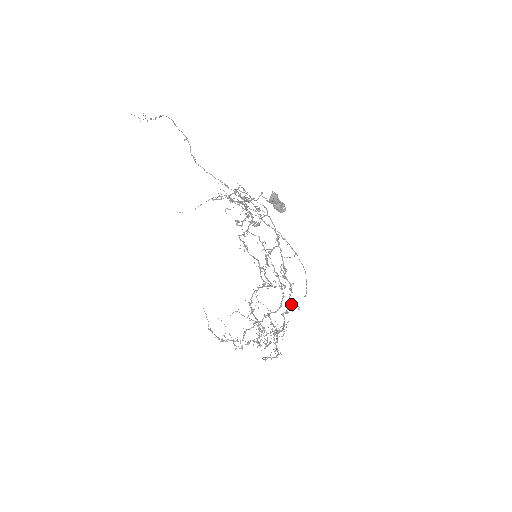
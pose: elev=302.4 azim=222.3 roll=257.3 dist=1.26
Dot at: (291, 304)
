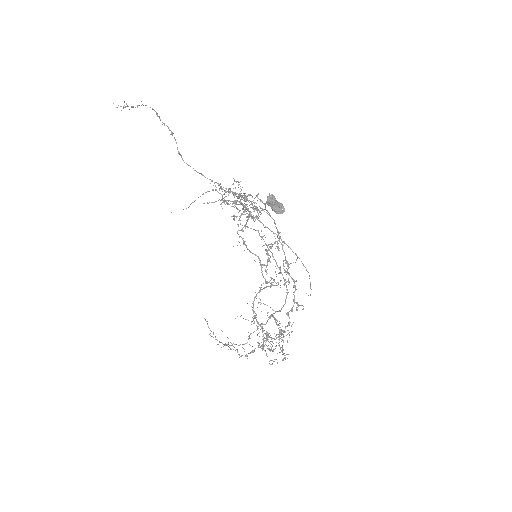
Dot at: occluded
